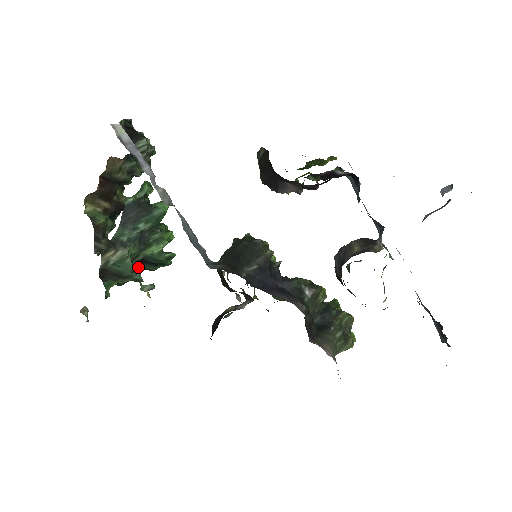
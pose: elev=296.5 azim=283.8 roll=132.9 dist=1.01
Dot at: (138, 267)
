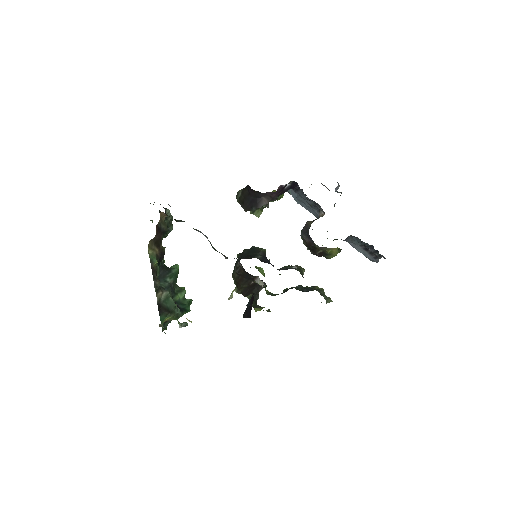
Dot at: occluded
